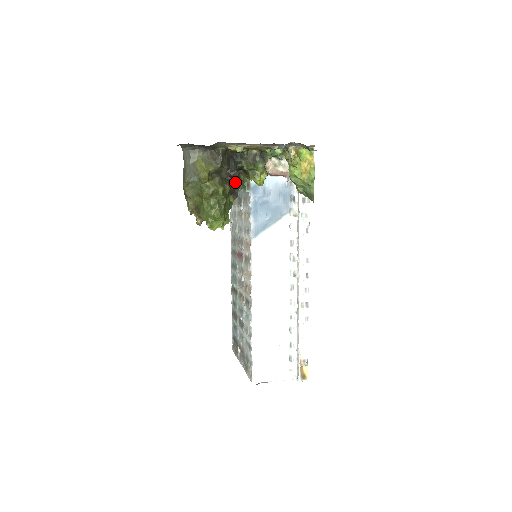
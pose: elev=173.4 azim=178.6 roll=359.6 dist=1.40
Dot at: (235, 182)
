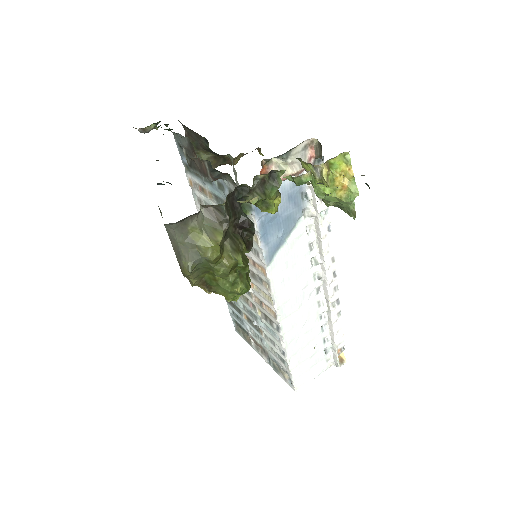
Dot at: (247, 231)
